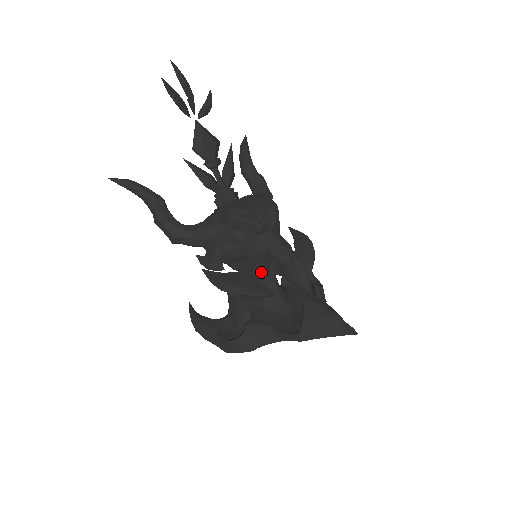
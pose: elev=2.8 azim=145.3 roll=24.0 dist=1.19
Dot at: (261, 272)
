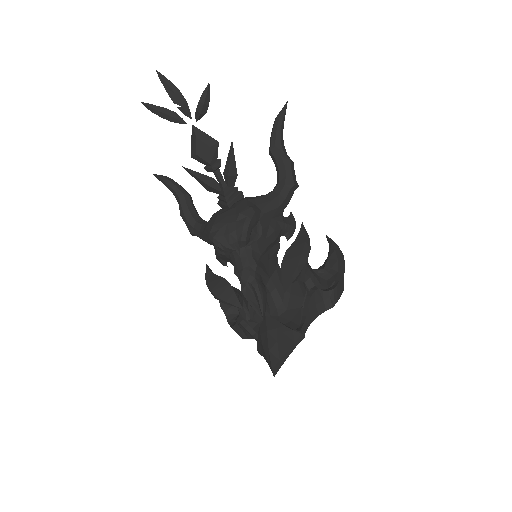
Dot at: occluded
